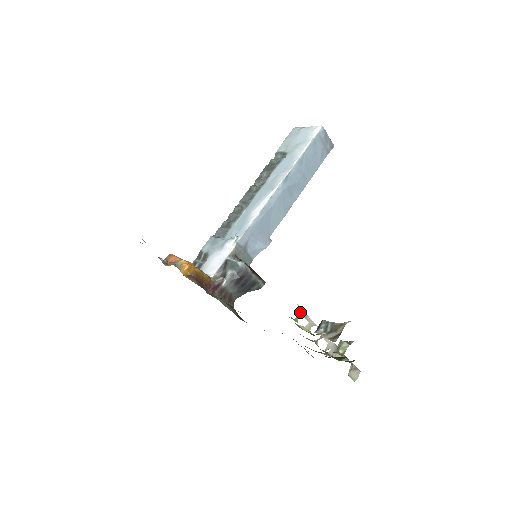
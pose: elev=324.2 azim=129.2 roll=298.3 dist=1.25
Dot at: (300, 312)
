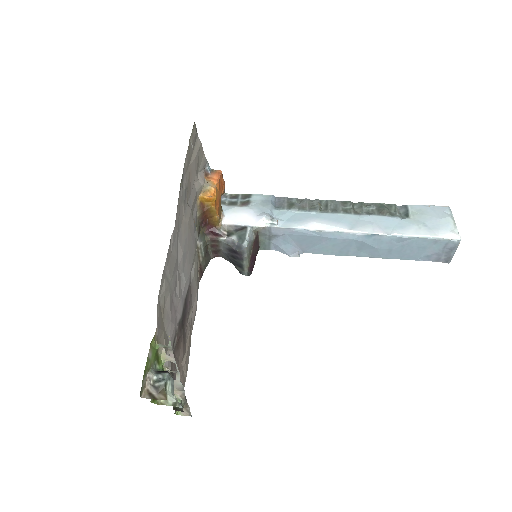
Dot at: (168, 345)
